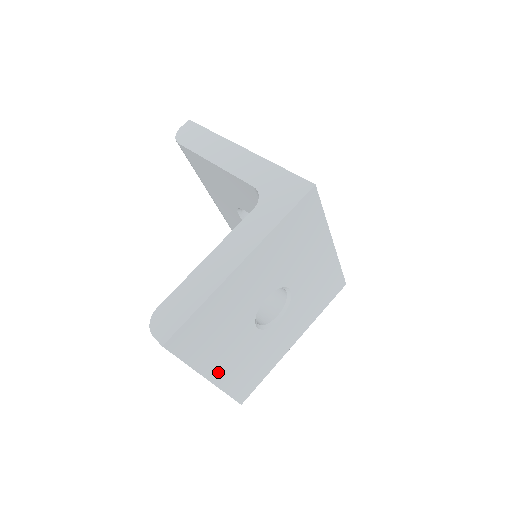
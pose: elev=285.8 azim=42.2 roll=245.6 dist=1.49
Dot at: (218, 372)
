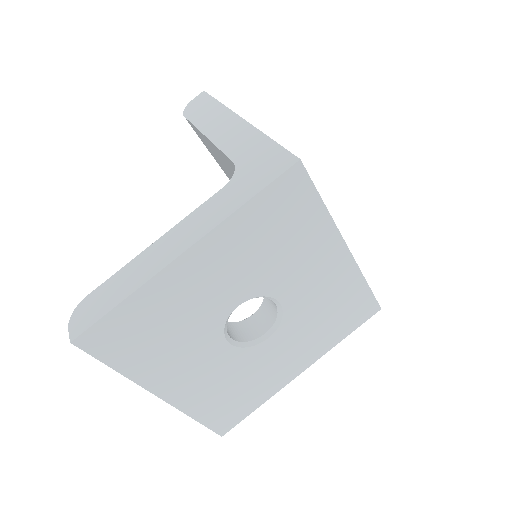
Dot at: (174, 390)
